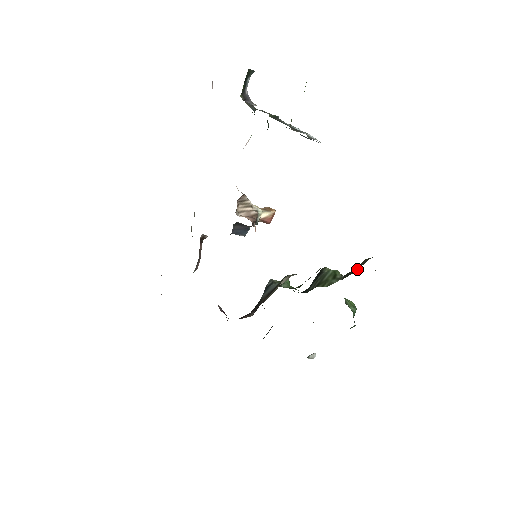
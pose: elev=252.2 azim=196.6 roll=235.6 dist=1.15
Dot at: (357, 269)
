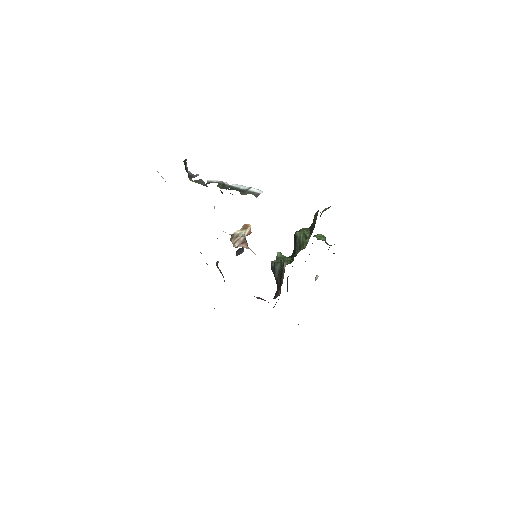
Dot at: occluded
